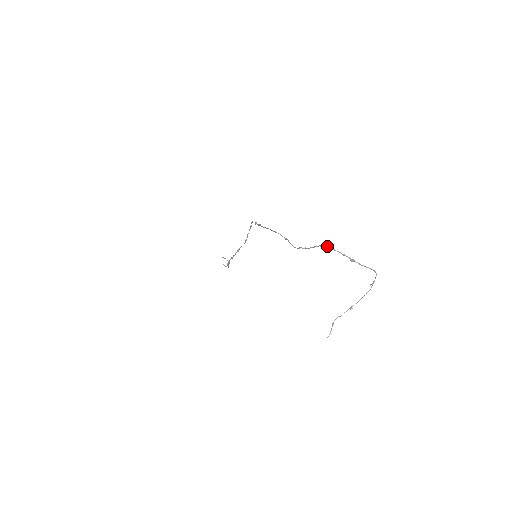
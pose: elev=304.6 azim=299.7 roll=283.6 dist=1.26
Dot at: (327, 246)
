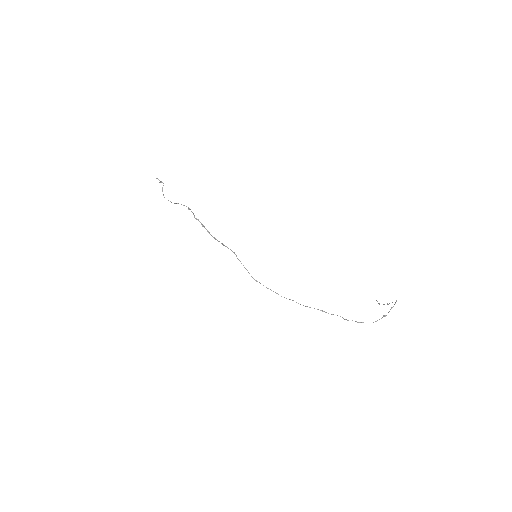
Dot at: occluded
